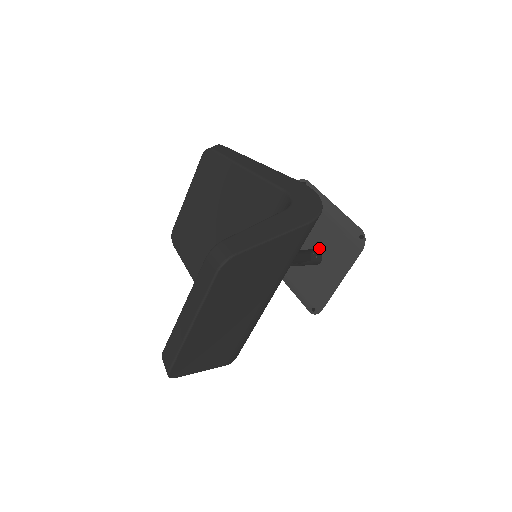
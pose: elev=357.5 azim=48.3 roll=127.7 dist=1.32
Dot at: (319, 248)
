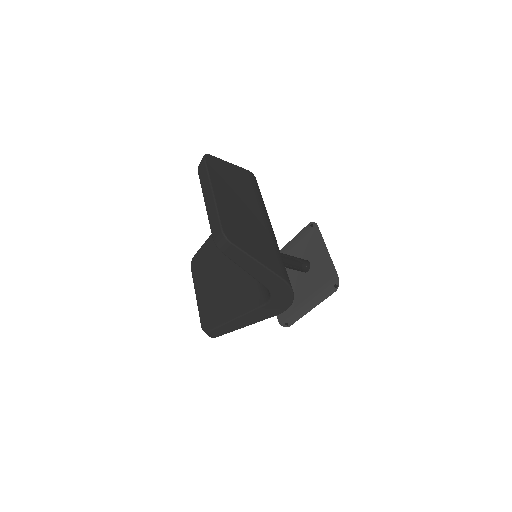
Dot at: occluded
